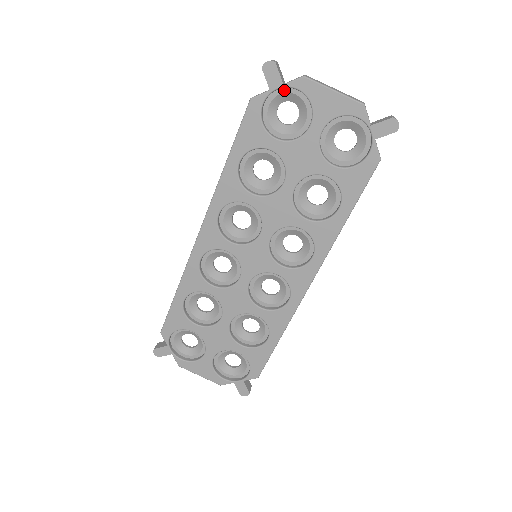
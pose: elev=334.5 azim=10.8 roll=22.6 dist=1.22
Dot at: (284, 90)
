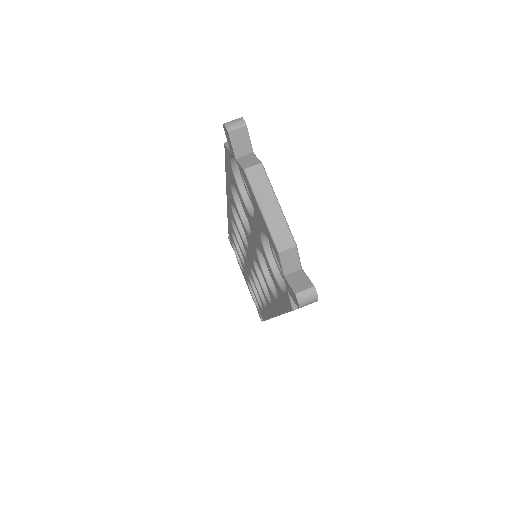
Dot at: occluded
